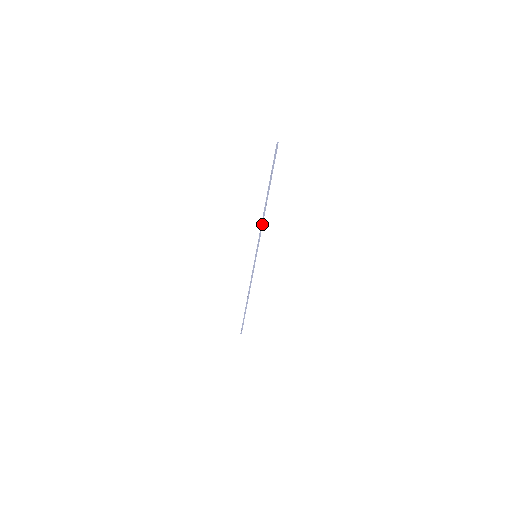
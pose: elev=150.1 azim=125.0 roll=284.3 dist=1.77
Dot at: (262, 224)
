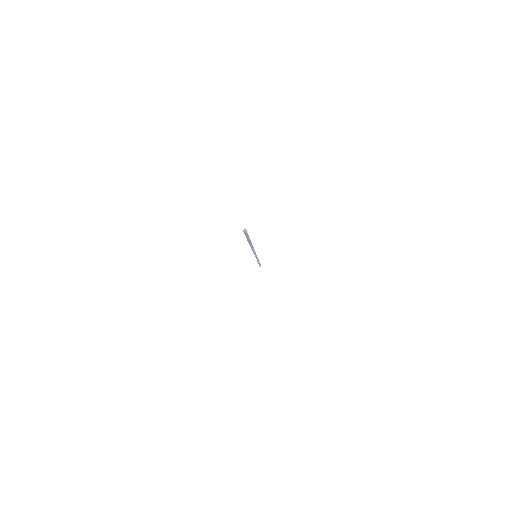
Dot at: (253, 251)
